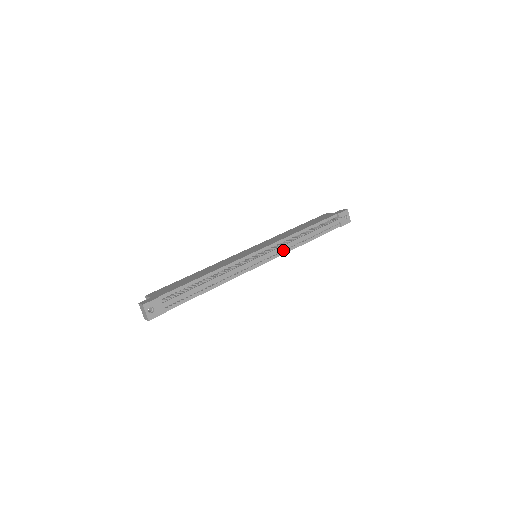
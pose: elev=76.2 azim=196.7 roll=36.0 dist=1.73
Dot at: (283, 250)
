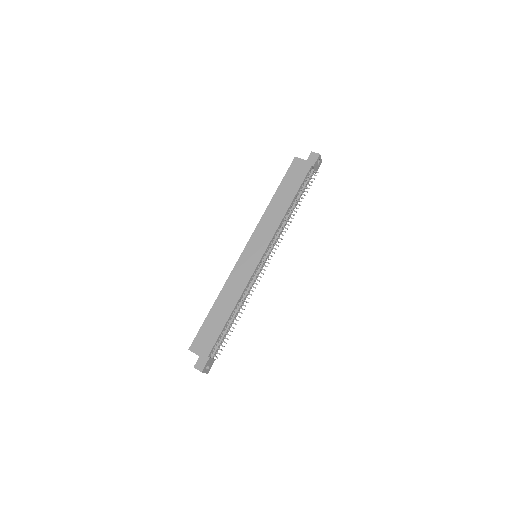
Dot at: (277, 238)
